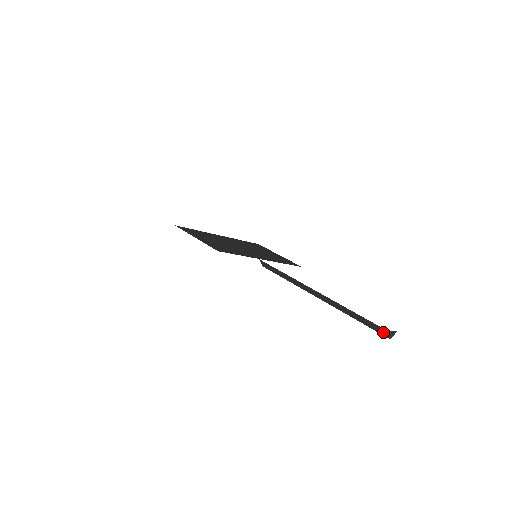
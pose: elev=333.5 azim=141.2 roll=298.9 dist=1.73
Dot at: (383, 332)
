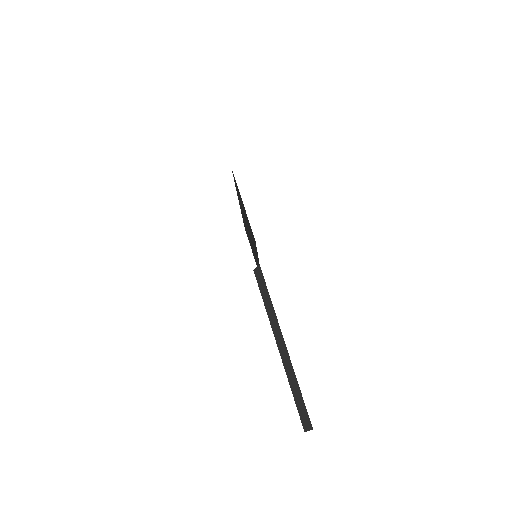
Dot at: (306, 424)
